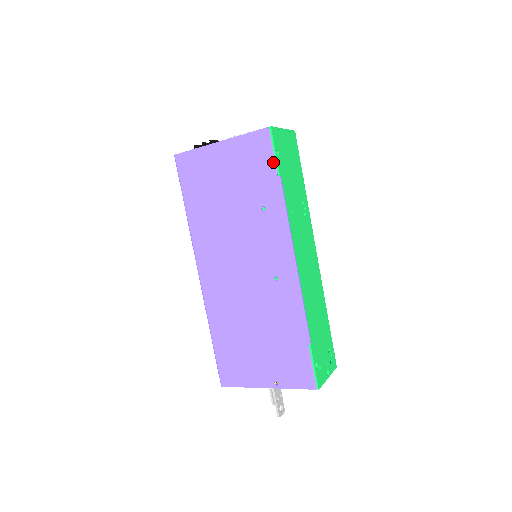
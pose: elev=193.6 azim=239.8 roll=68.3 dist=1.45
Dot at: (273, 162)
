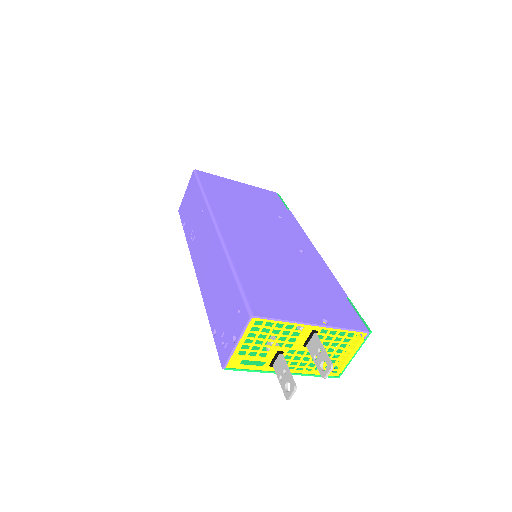
Dot at: (283, 204)
